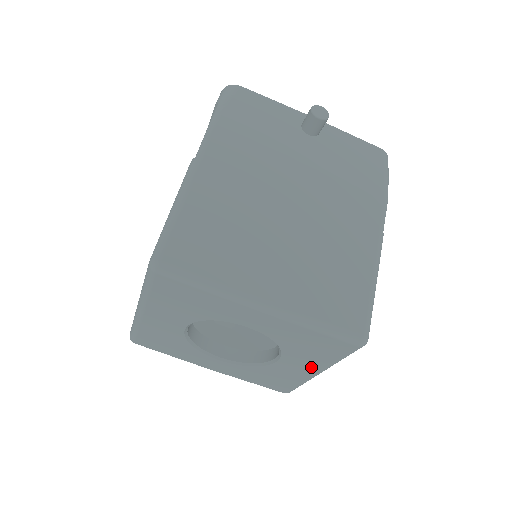
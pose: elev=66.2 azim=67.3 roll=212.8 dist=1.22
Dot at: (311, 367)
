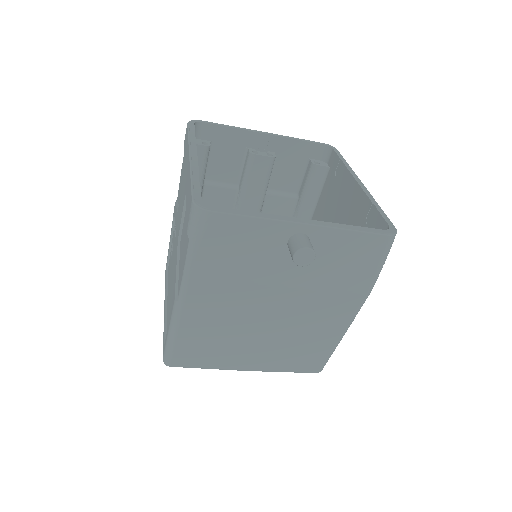
Dot at: occluded
